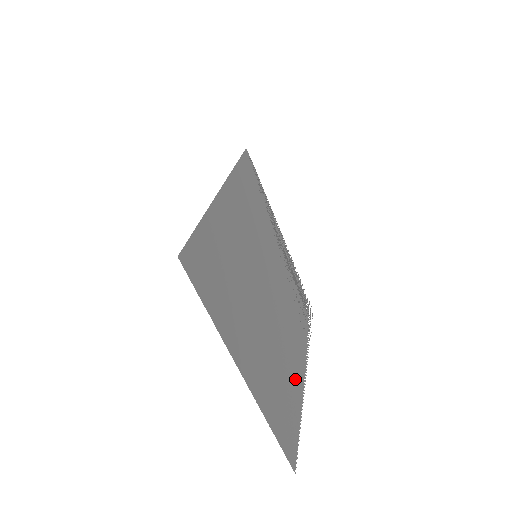
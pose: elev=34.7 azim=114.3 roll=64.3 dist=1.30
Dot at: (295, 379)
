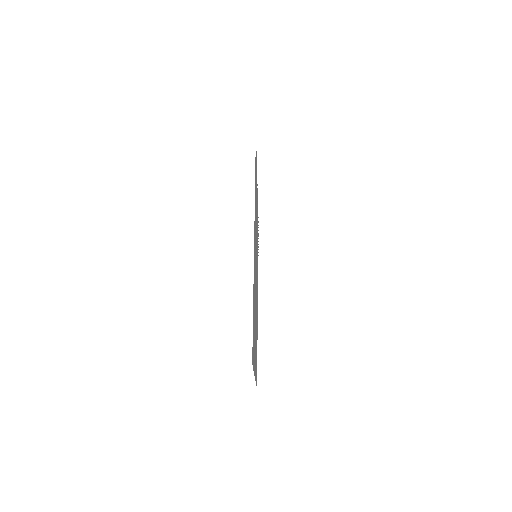
Dot at: occluded
